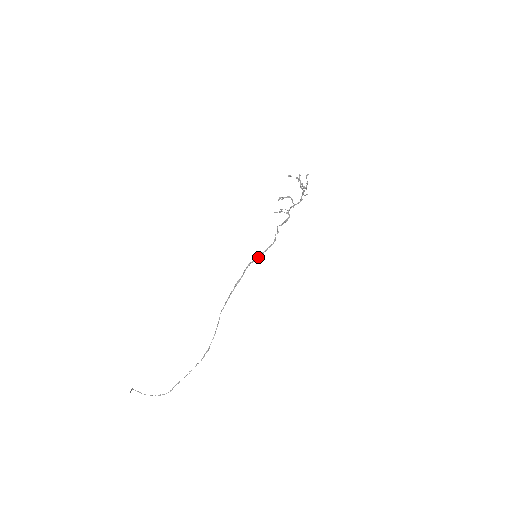
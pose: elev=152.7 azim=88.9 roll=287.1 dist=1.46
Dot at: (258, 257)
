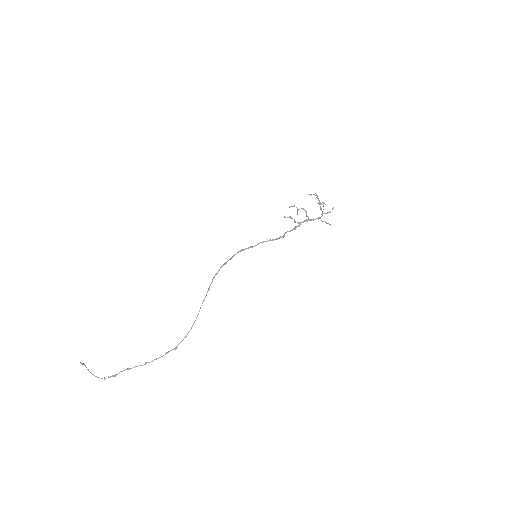
Dot at: (253, 246)
